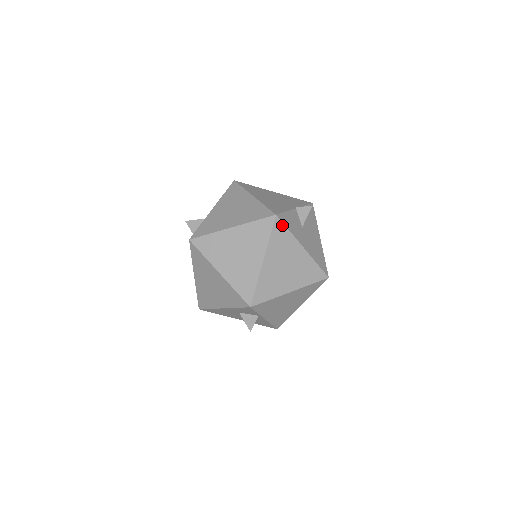
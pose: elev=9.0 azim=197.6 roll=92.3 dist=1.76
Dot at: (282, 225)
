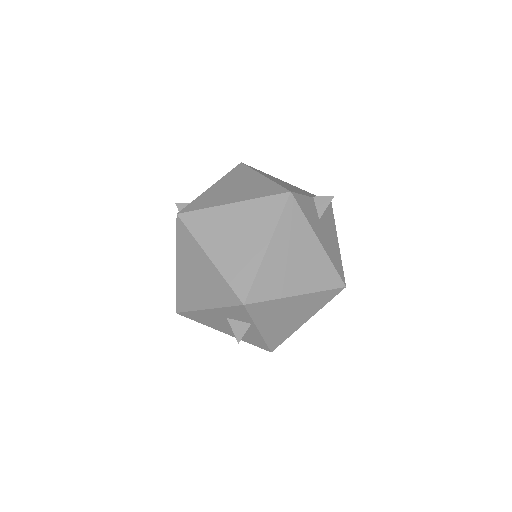
Dot at: (297, 206)
